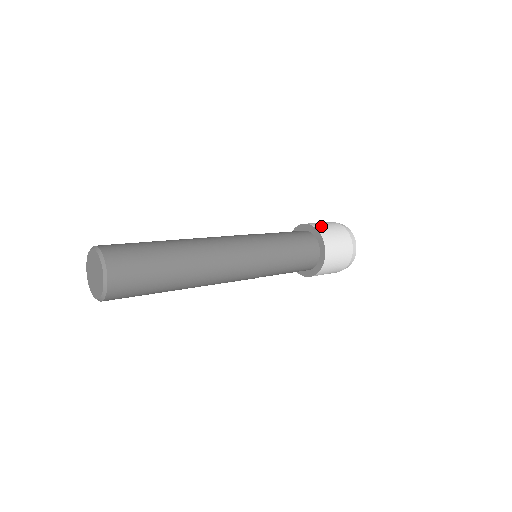
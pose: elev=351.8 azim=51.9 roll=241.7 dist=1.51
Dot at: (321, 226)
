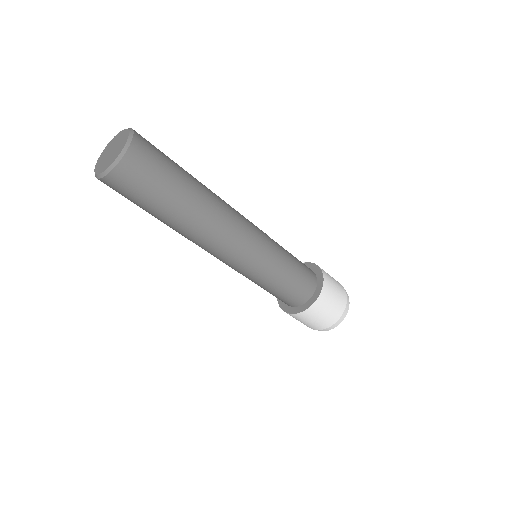
Dot at: (329, 278)
